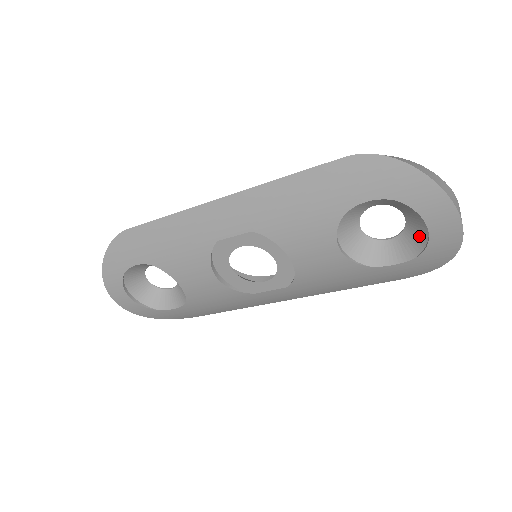
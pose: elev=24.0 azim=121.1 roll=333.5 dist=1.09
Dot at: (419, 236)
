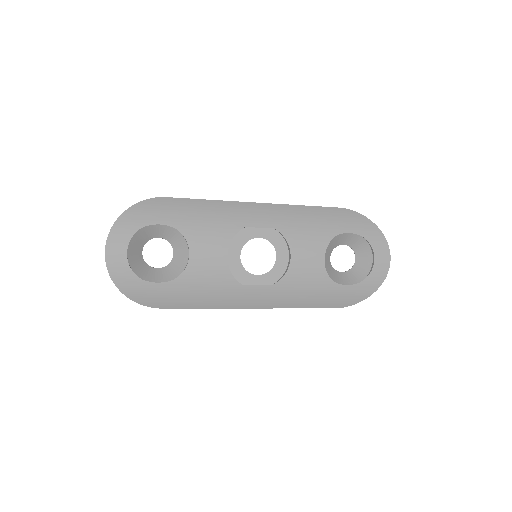
Dot at: (364, 269)
